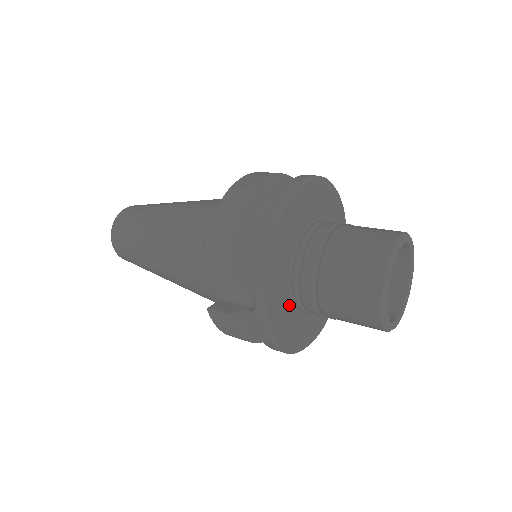
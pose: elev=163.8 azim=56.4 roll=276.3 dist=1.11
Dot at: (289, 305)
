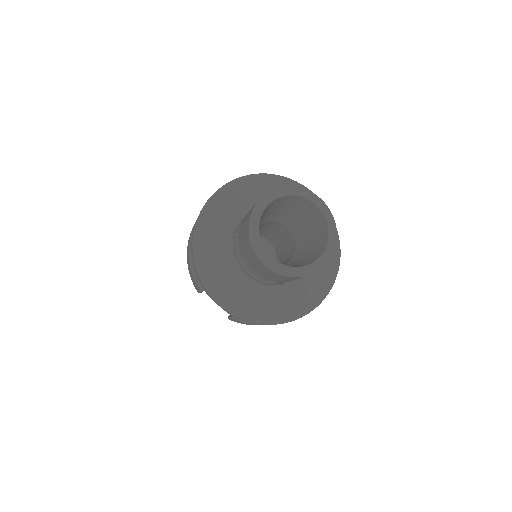
Dot at: (258, 290)
